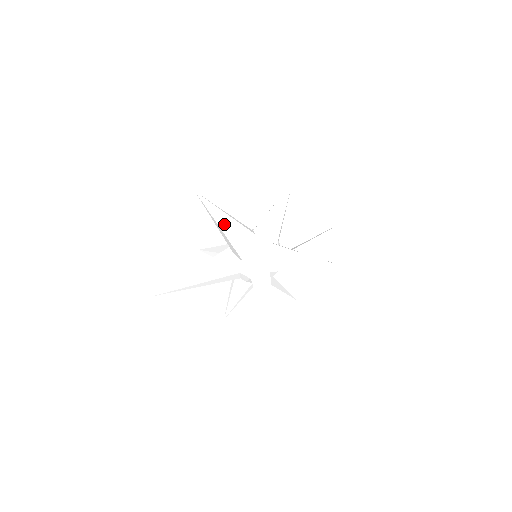
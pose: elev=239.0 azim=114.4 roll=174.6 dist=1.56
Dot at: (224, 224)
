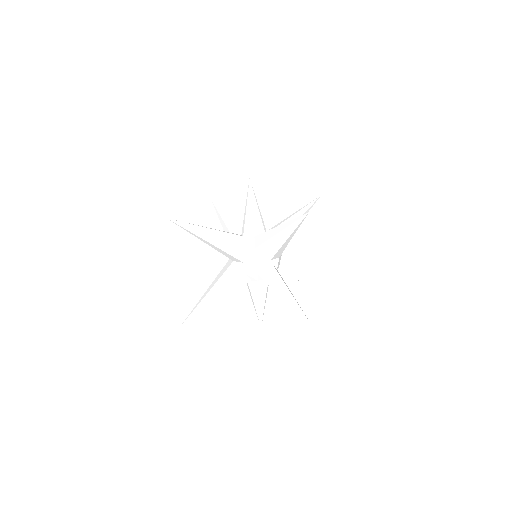
Dot at: (207, 236)
